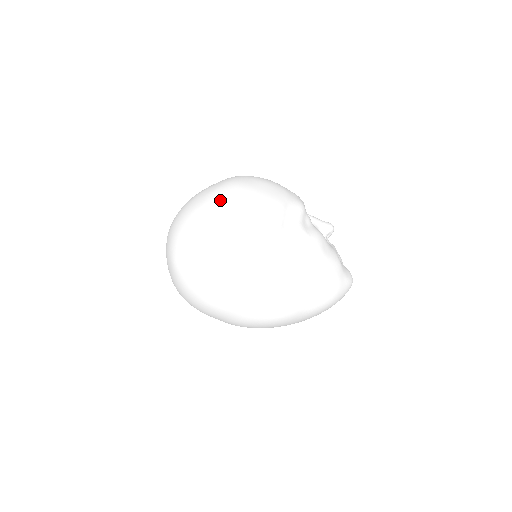
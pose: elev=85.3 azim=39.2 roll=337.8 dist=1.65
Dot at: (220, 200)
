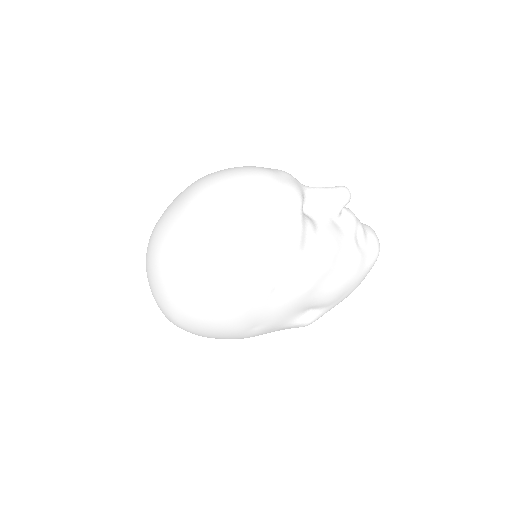
Dot at: (189, 276)
